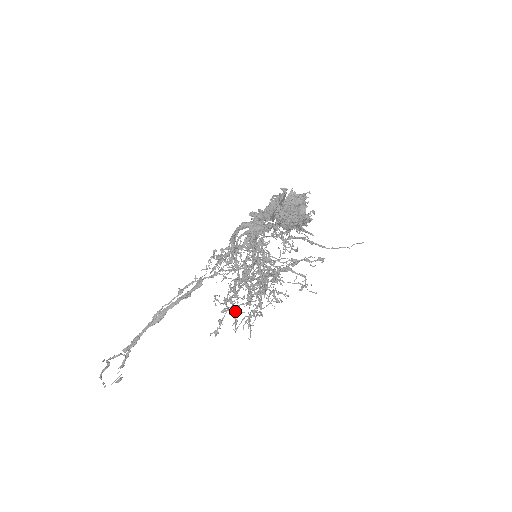
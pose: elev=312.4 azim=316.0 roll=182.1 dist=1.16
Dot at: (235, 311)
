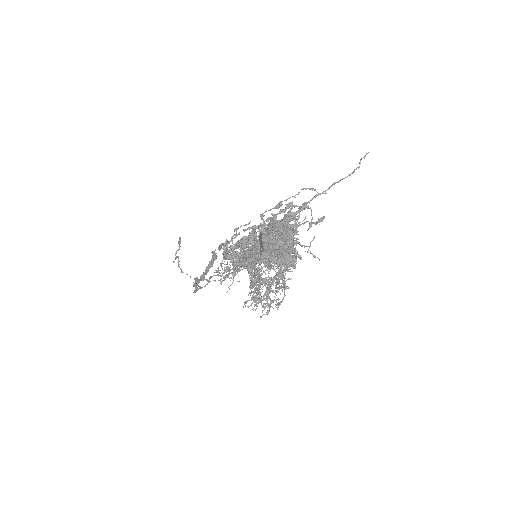
Dot at: (265, 303)
